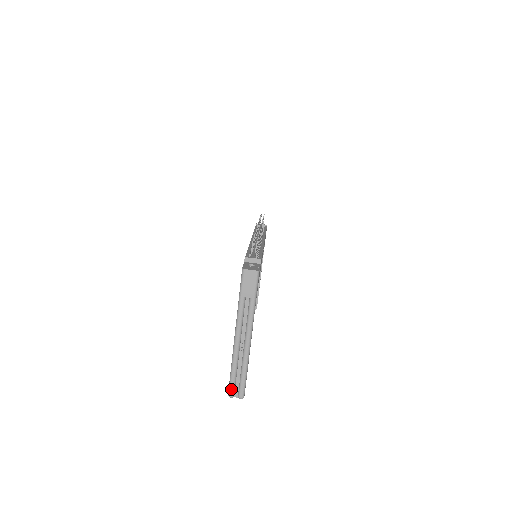
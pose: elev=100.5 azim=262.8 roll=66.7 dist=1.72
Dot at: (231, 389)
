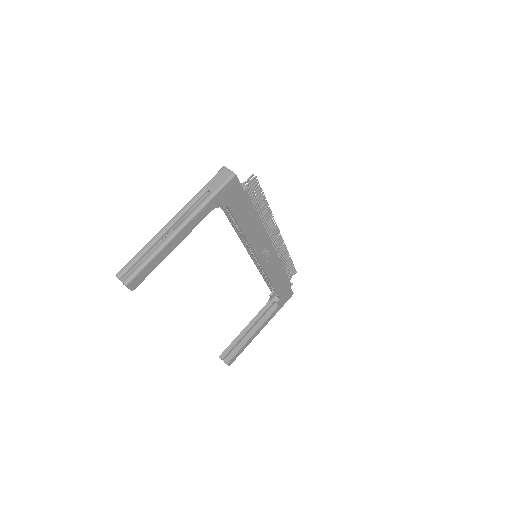
Dot at: (124, 267)
